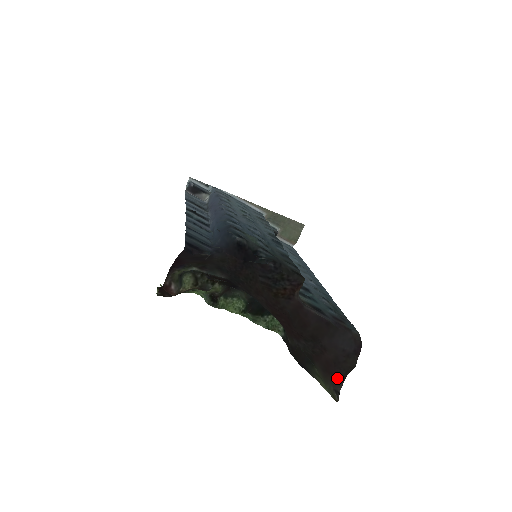
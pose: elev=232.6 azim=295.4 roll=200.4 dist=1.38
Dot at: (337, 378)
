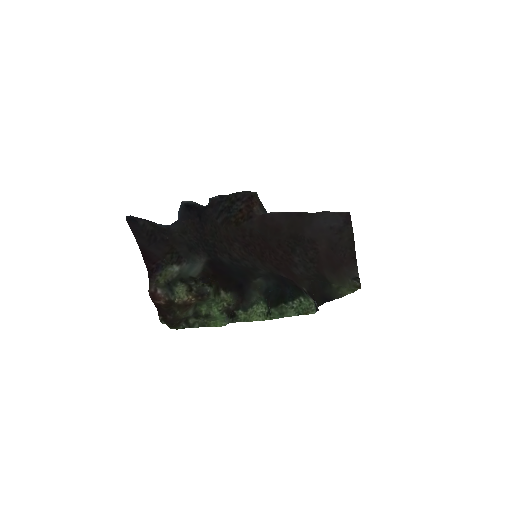
Dot at: (347, 264)
